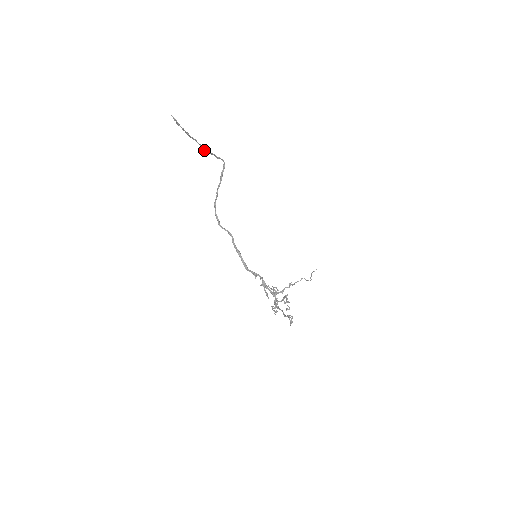
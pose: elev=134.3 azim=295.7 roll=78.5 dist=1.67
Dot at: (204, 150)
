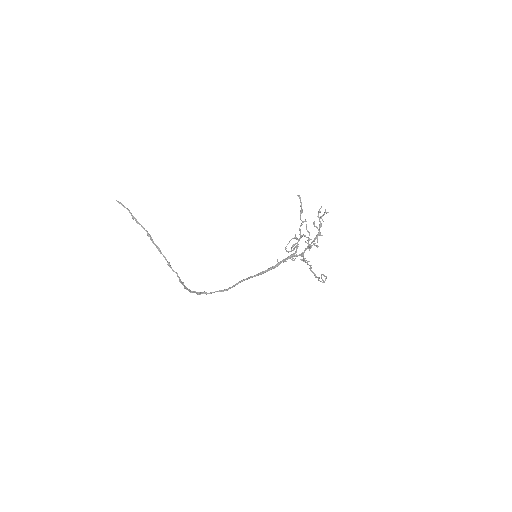
Dot at: (153, 243)
